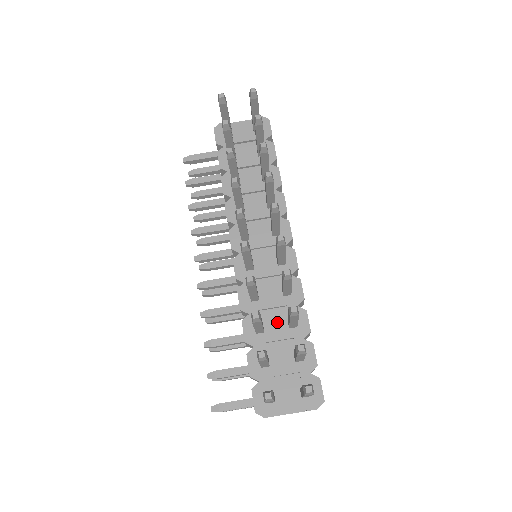
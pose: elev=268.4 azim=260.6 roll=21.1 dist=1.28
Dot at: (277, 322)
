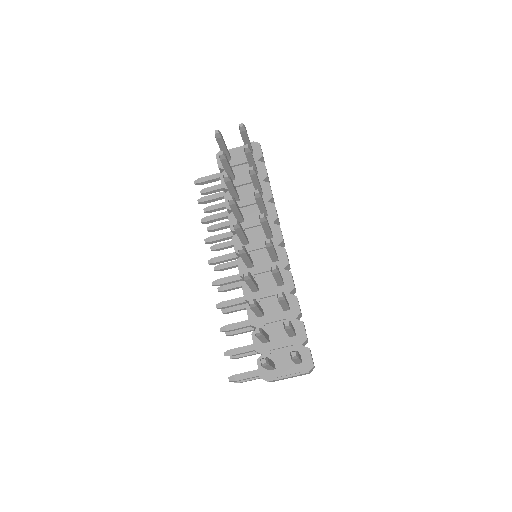
Dot at: (274, 307)
